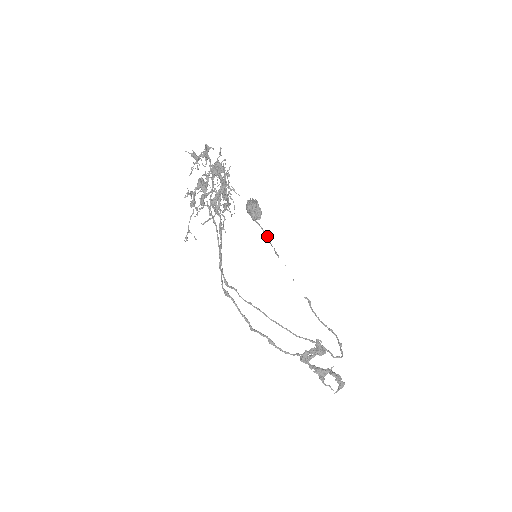
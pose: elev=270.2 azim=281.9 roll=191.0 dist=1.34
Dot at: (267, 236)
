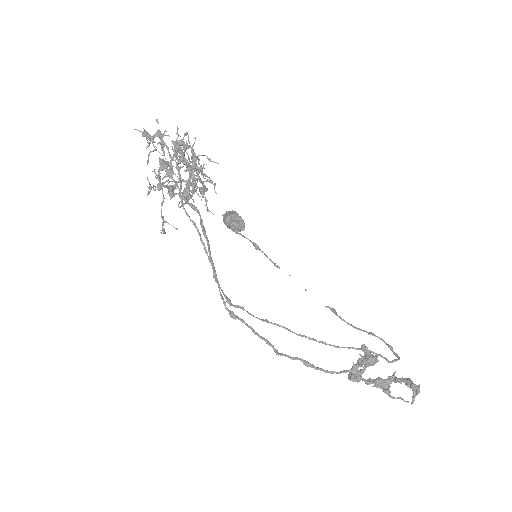
Dot at: (258, 247)
